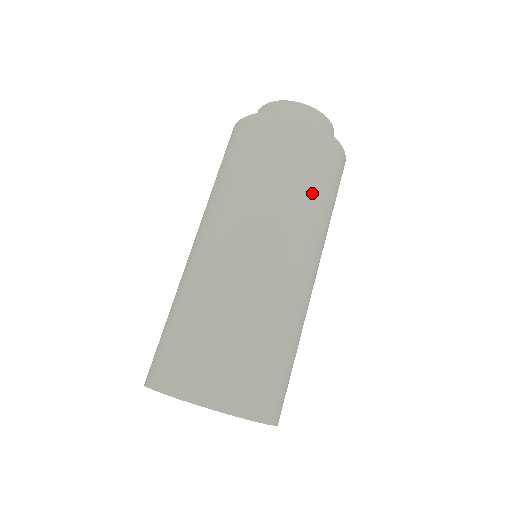
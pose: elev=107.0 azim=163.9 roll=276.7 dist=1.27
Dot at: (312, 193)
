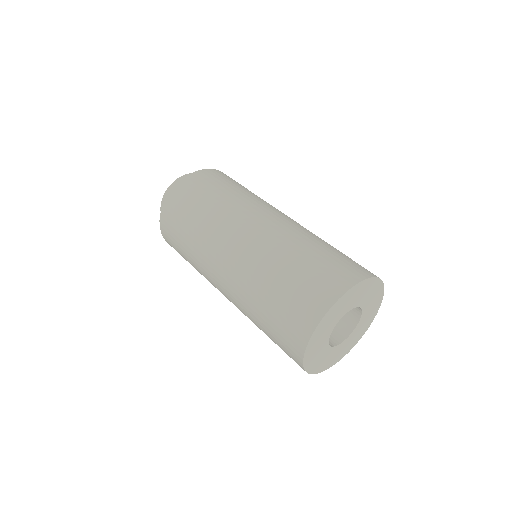
Dot at: occluded
